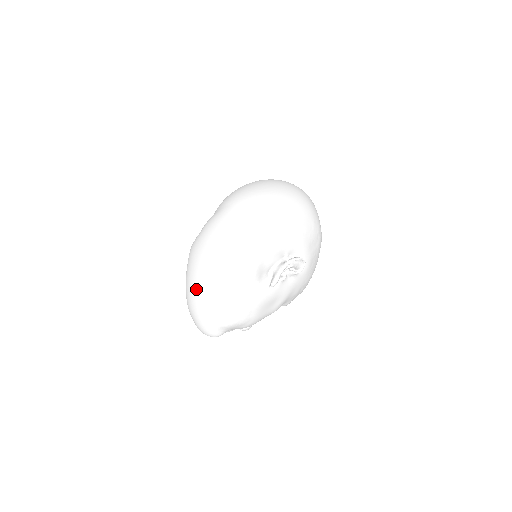
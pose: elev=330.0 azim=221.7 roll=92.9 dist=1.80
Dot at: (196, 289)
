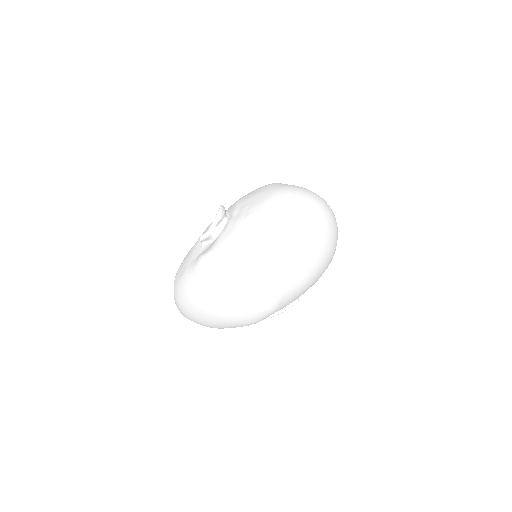
Dot at: (196, 309)
